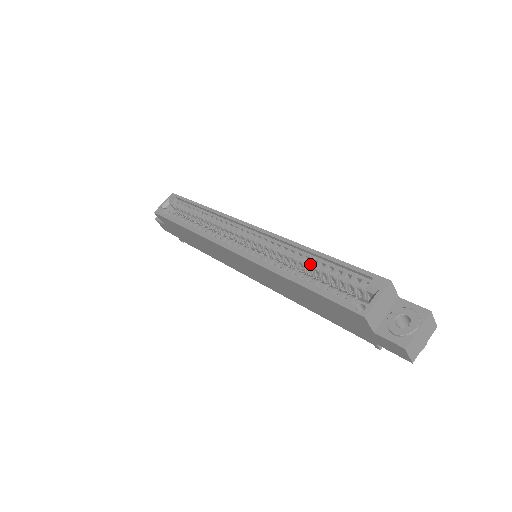
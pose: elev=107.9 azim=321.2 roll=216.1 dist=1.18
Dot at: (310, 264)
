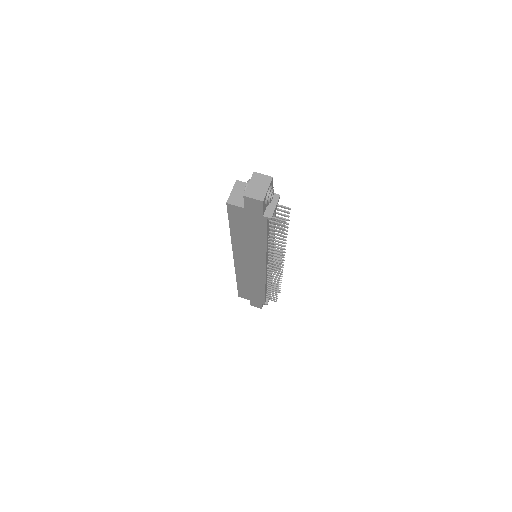
Dot at: occluded
